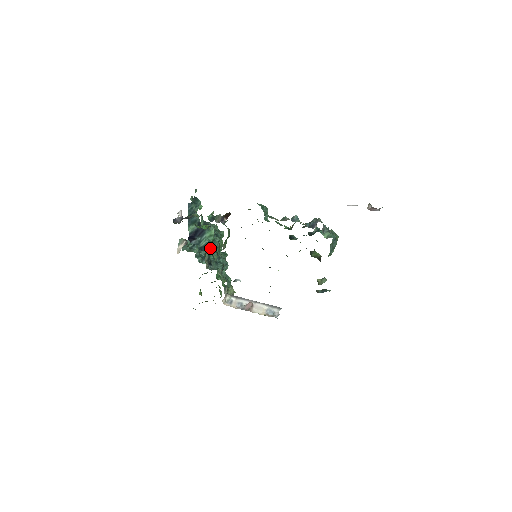
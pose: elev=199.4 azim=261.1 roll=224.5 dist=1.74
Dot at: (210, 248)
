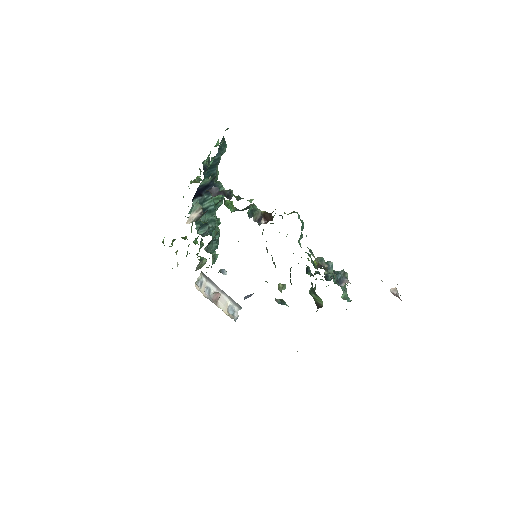
Dot at: occluded
